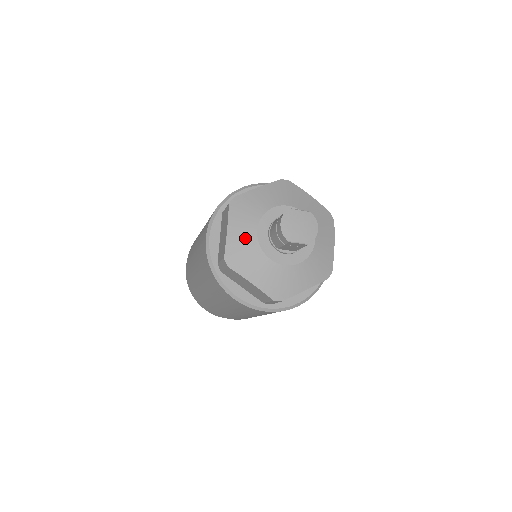
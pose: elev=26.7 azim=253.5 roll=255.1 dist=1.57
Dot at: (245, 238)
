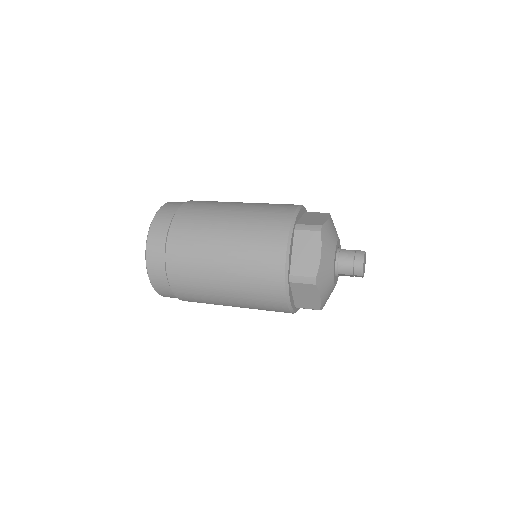
Dot at: (329, 263)
